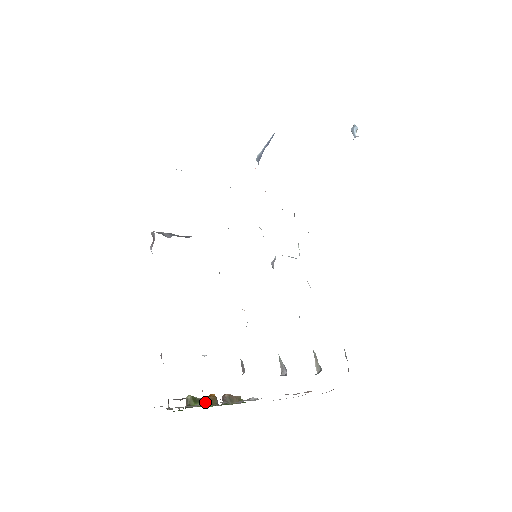
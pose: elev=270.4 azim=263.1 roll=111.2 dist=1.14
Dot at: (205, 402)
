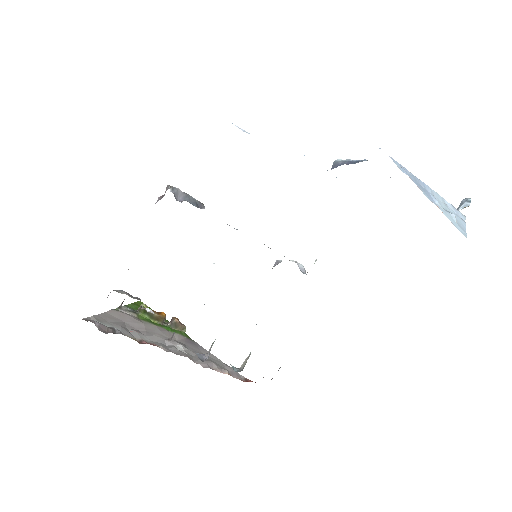
Dot at: (153, 316)
